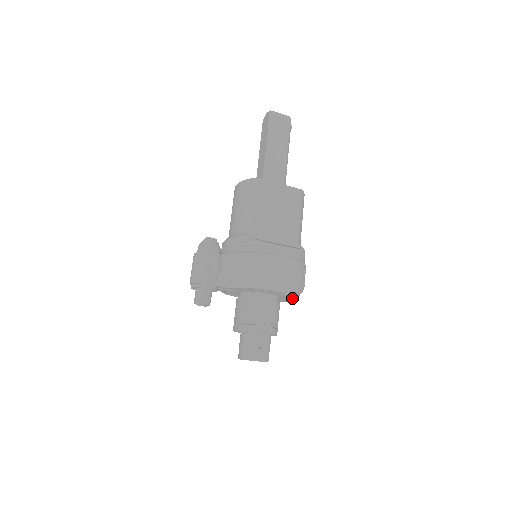
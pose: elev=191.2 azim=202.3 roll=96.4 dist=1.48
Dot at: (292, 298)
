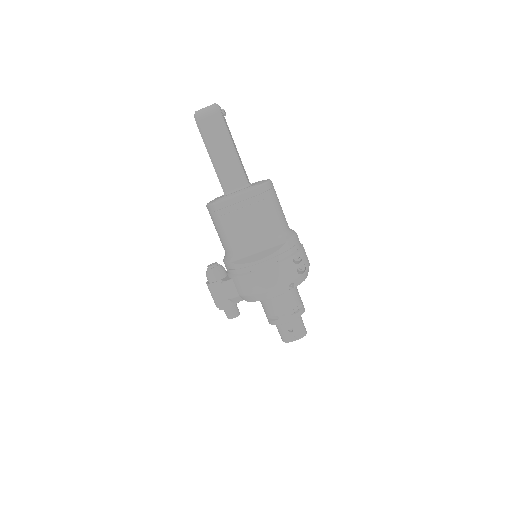
Dot at: occluded
